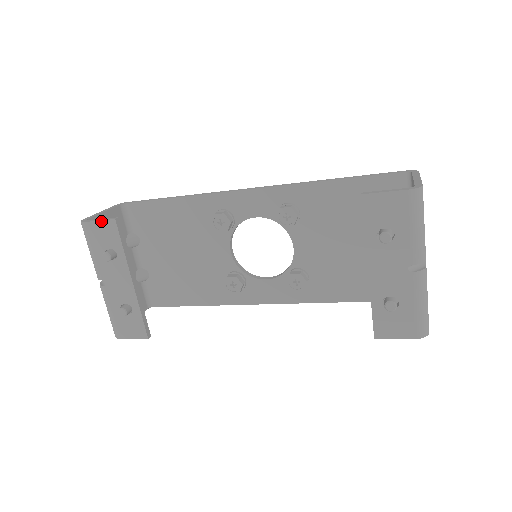
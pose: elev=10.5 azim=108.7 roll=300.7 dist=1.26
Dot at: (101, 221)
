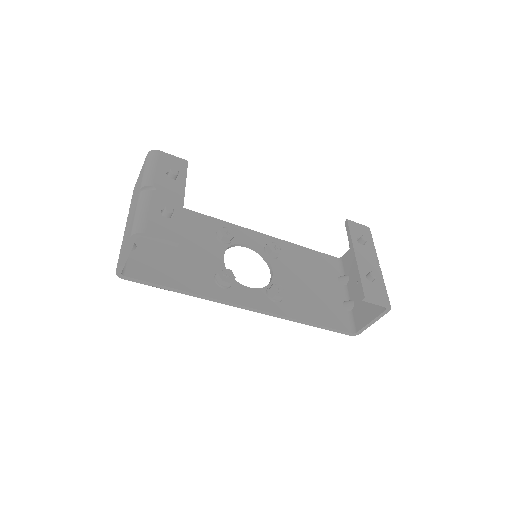
Dot at: (175, 156)
